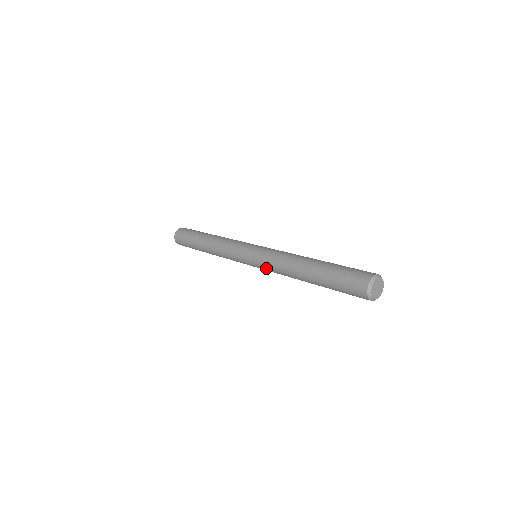
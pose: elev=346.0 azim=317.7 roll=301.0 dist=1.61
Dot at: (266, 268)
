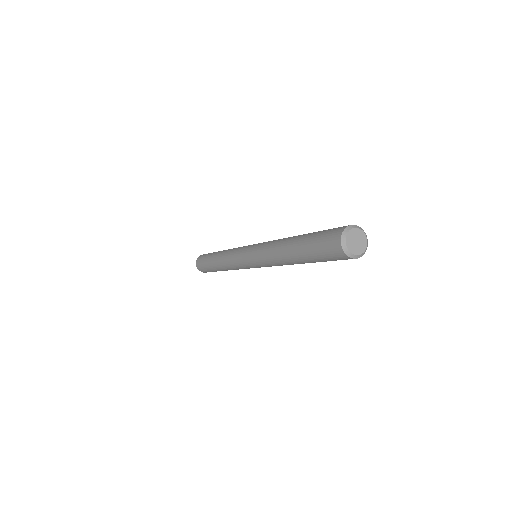
Dot at: (257, 254)
